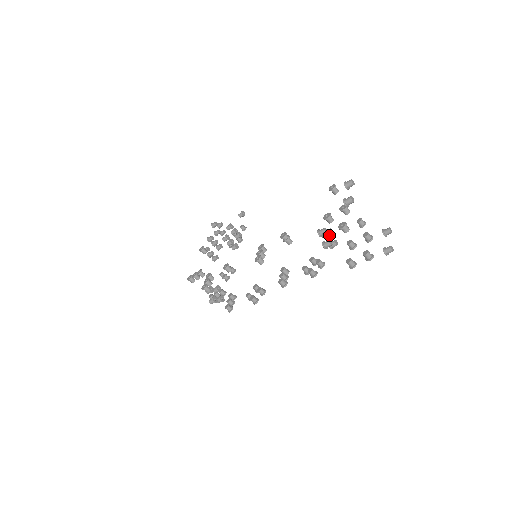
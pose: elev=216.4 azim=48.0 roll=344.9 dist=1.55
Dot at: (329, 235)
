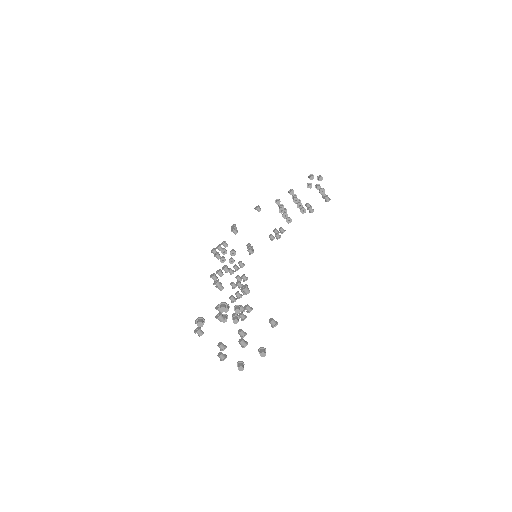
Dot at: occluded
